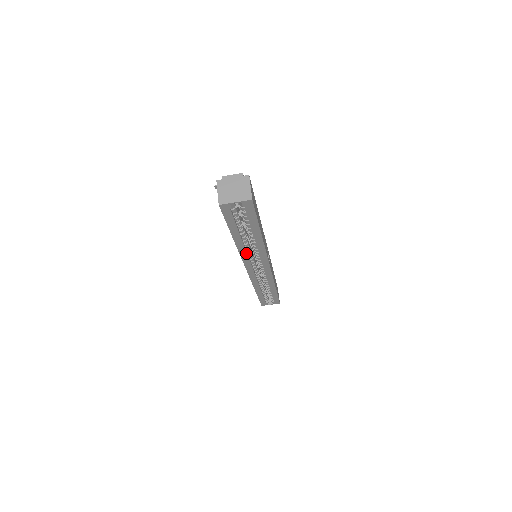
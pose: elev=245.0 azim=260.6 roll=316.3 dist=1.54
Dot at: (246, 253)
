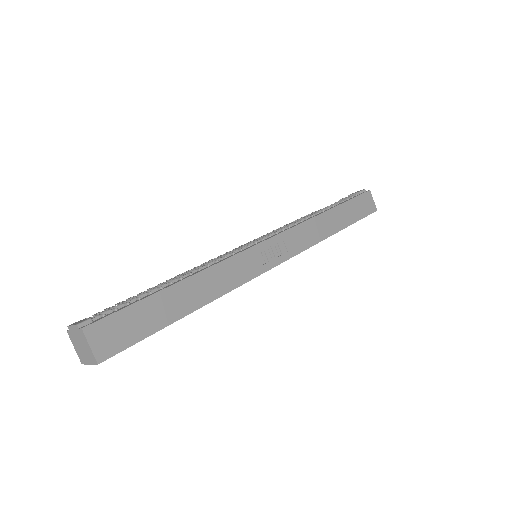
Dot at: occluded
